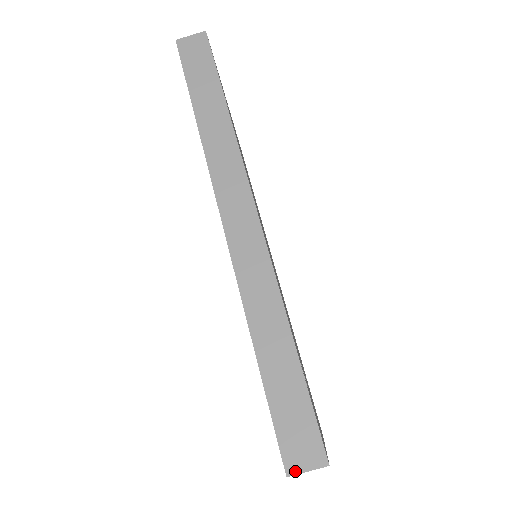
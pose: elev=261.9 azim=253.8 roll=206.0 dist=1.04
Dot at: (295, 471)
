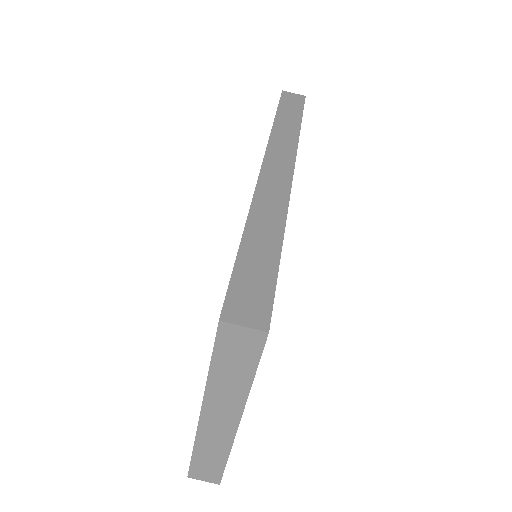
Dot at: (231, 320)
